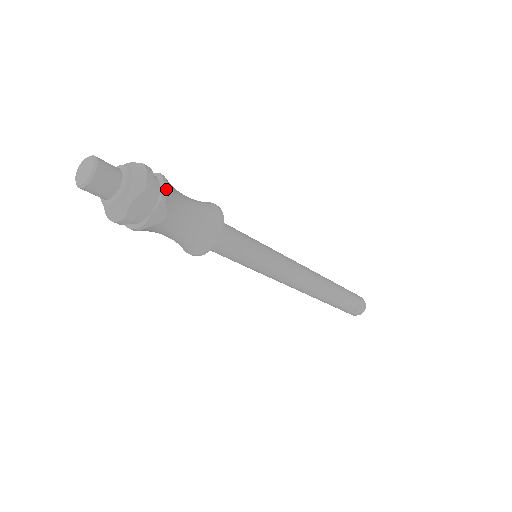
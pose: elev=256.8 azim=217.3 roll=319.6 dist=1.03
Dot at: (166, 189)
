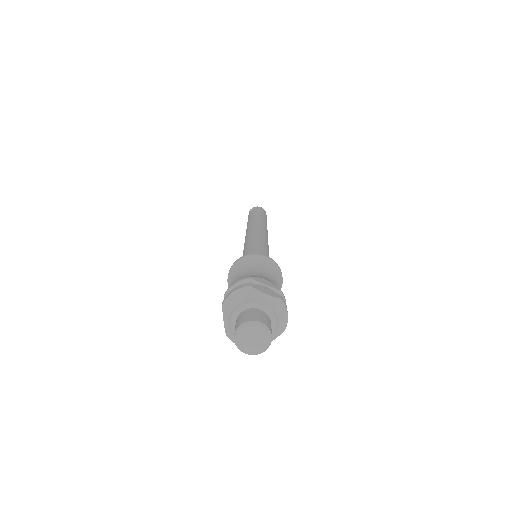
Dot at: occluded
